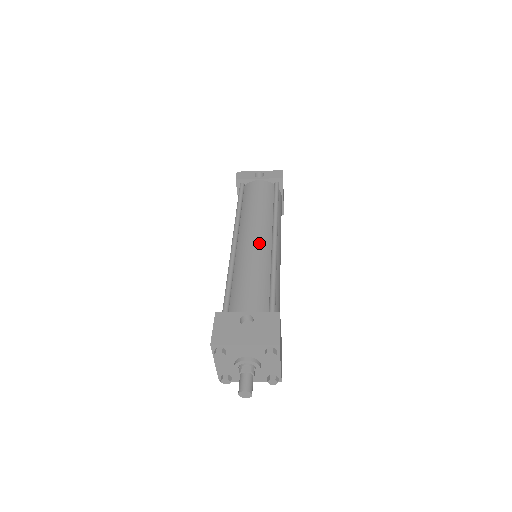
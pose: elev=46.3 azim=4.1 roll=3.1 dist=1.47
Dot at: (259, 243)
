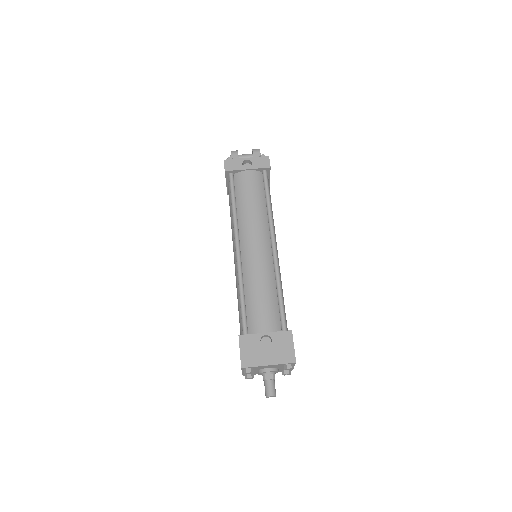
Dot at: (261, 253)
